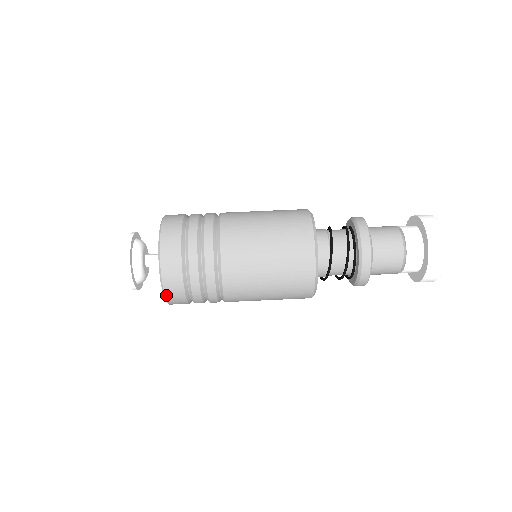
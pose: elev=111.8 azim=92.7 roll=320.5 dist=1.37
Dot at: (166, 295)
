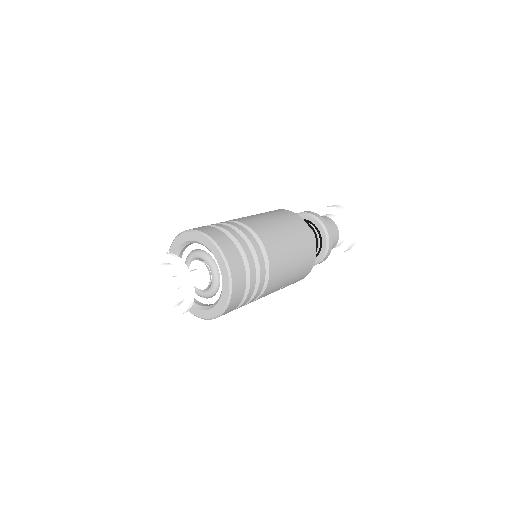
Dot at: (226, 257)
